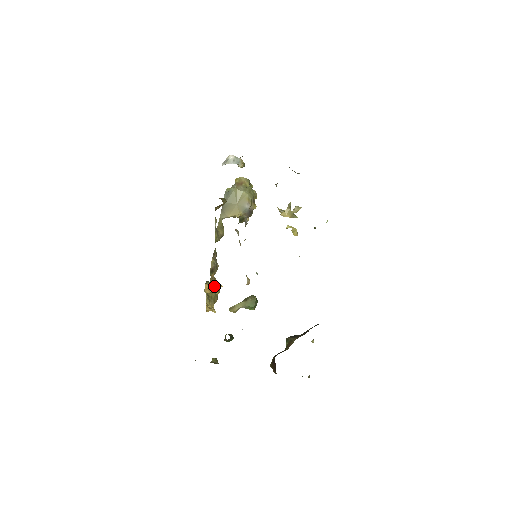
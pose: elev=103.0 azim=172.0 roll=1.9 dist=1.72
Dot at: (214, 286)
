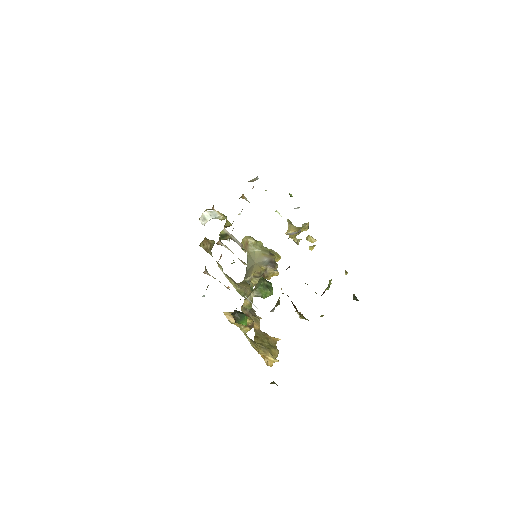
Dot at: occluded
